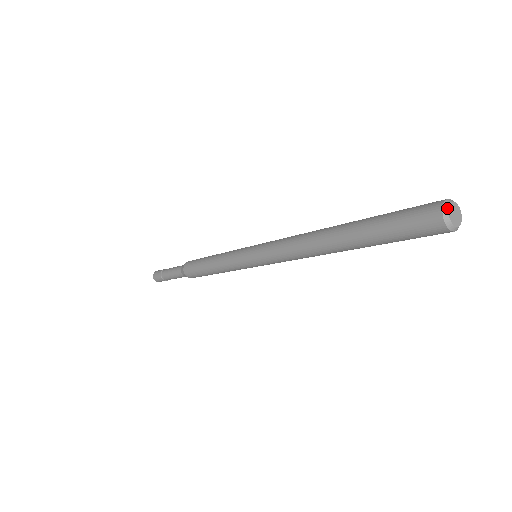
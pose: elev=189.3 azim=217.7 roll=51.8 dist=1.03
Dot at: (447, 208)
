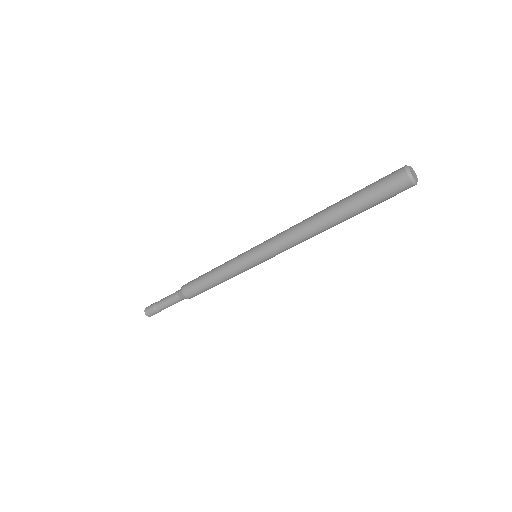
Dot at: (409, 170)
